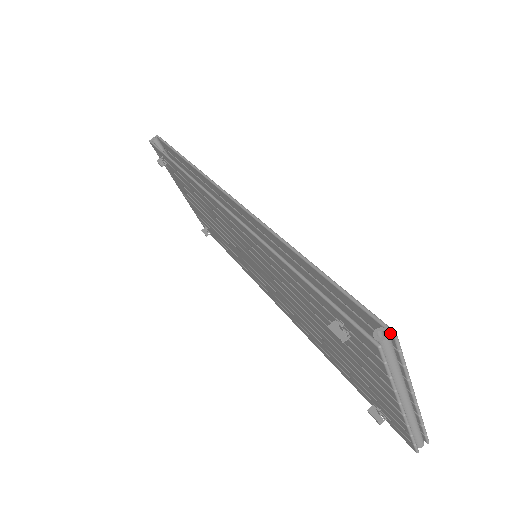
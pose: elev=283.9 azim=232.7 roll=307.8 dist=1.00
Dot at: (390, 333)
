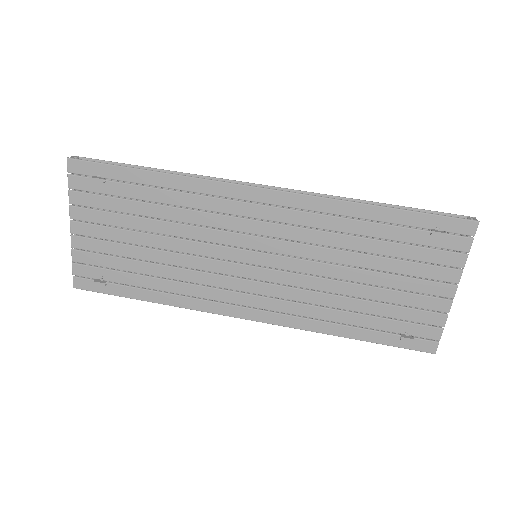
Dot at: (473, 218)
